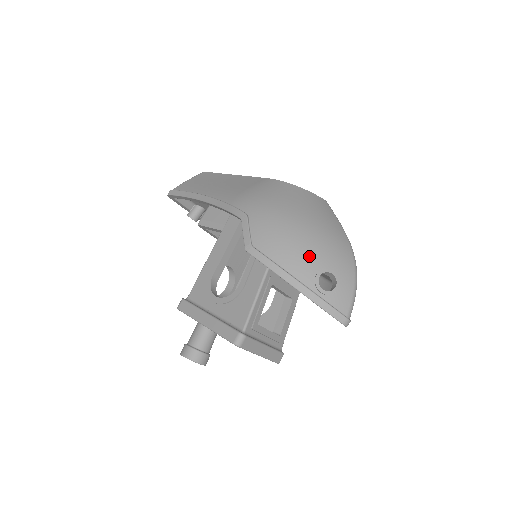
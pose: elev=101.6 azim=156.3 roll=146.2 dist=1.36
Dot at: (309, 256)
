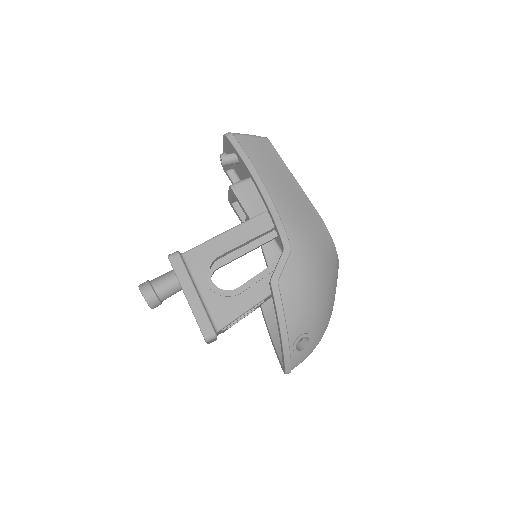
Dot at: (307, 319)
